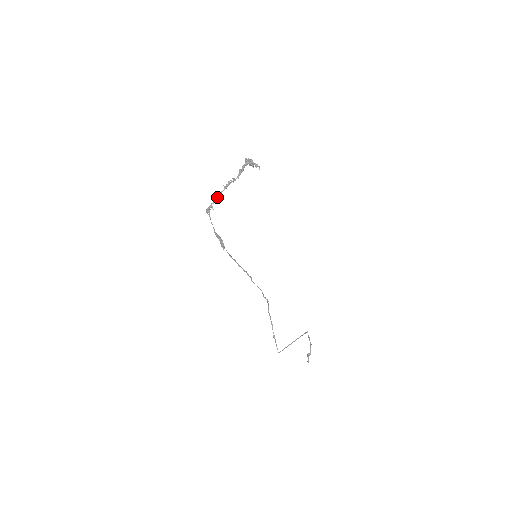
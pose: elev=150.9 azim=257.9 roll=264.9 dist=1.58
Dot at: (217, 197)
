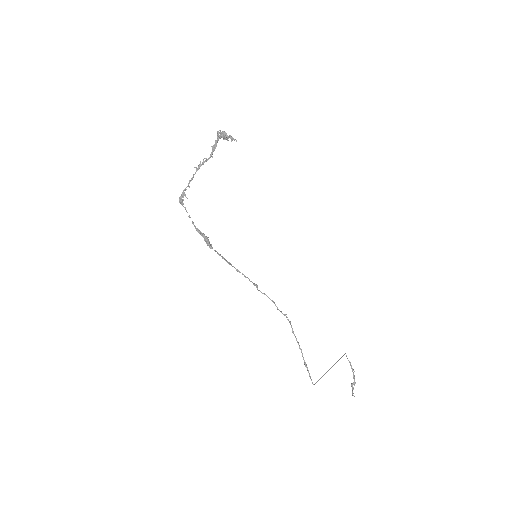
Dot at: (189, 182)
